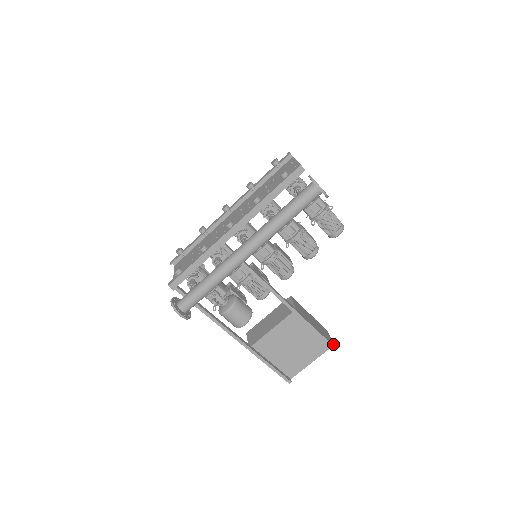
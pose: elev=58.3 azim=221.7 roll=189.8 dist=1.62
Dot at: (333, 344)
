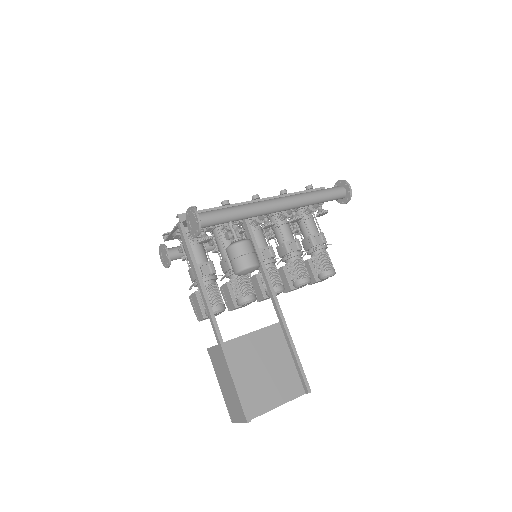
Dot at: (308, 389)
